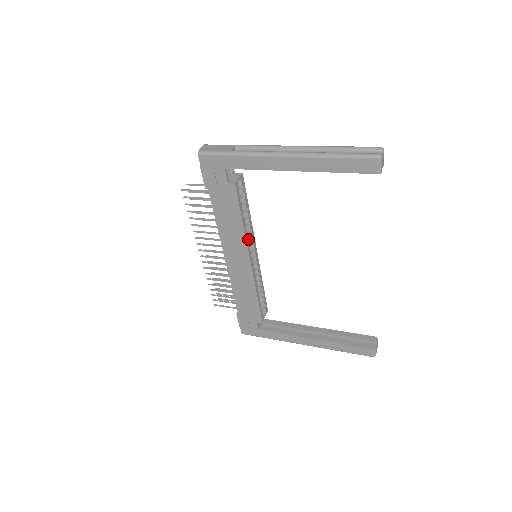
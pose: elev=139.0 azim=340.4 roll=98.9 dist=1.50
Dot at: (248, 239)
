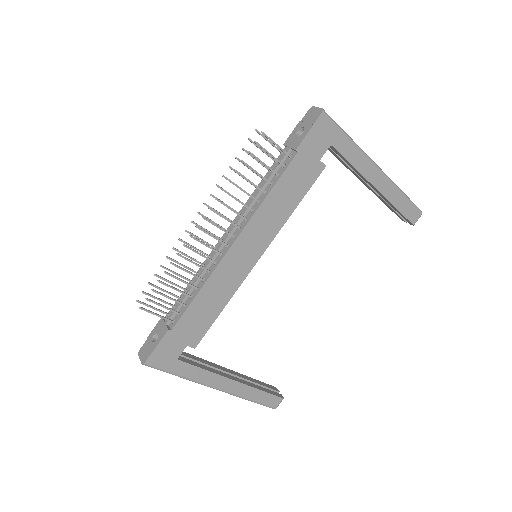
Dot at: (274, 232)
